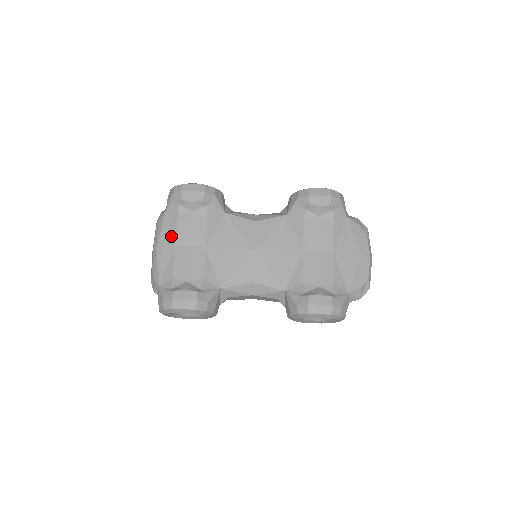
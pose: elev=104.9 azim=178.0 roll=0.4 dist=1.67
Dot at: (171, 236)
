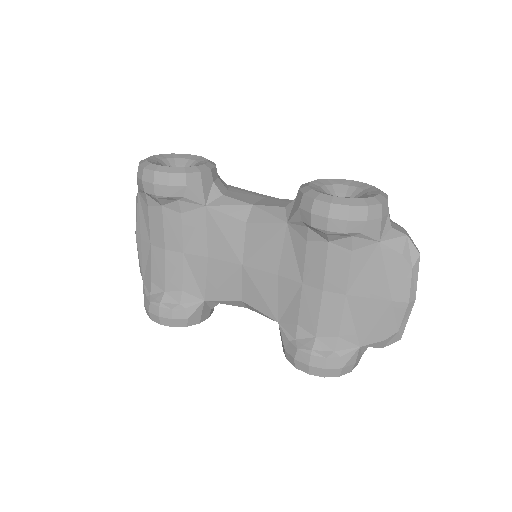
Dot at: (146, 229)
